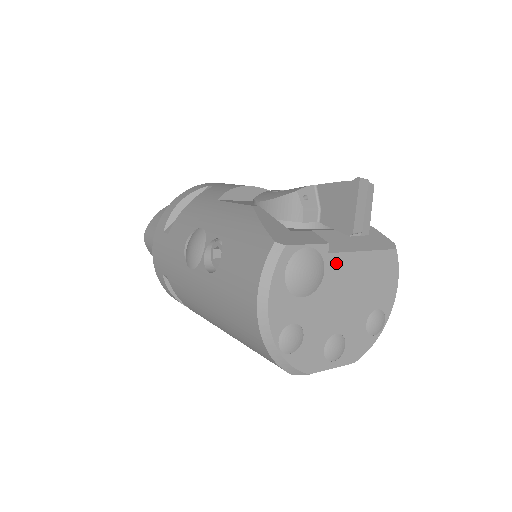
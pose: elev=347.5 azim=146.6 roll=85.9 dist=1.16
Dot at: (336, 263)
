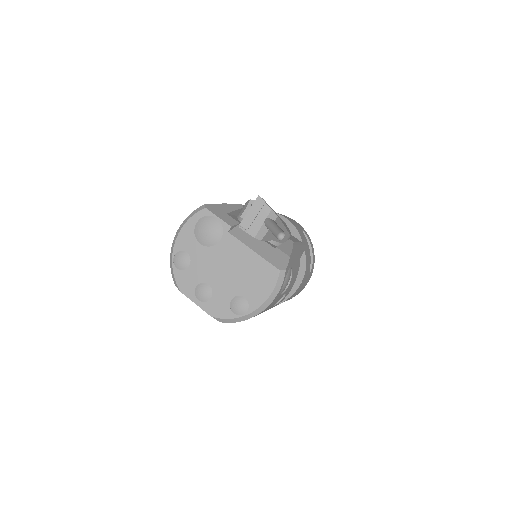
Dot at: (230, 242)
